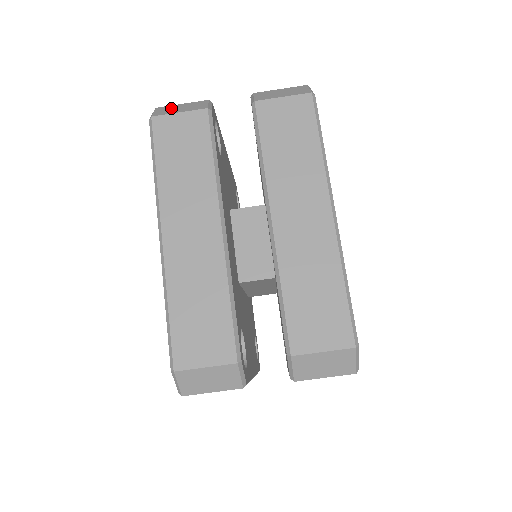
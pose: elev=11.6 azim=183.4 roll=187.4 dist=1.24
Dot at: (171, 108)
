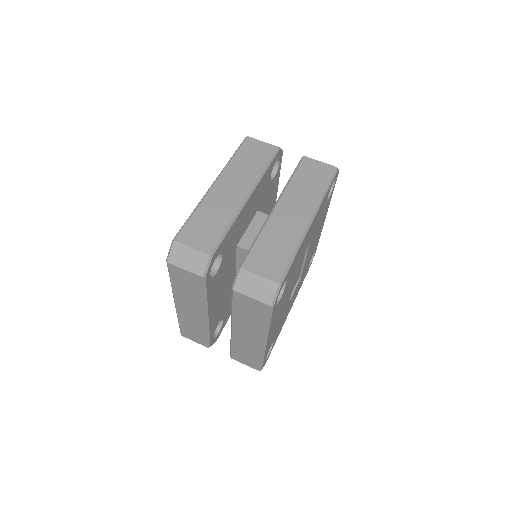
Dot at: occluded
